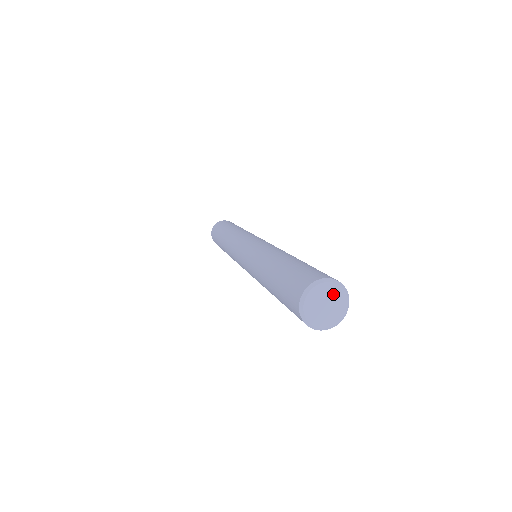
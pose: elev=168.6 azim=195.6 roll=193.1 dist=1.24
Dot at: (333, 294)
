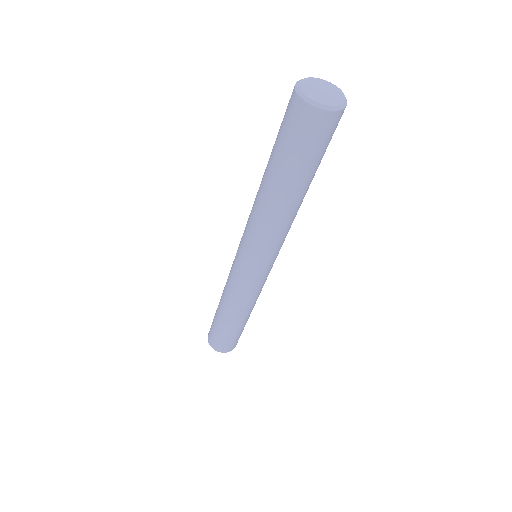
Dot at: (327, 86)
